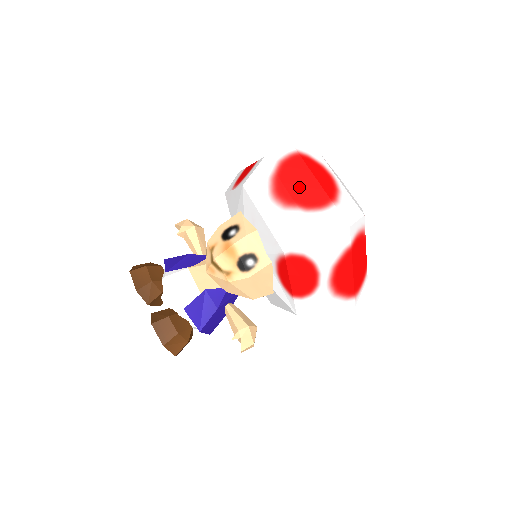
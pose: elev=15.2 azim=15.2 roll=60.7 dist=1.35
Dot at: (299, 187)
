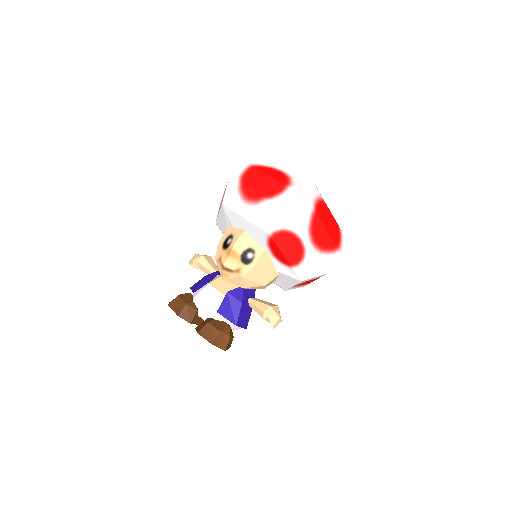
Dot at: (260, 186)
